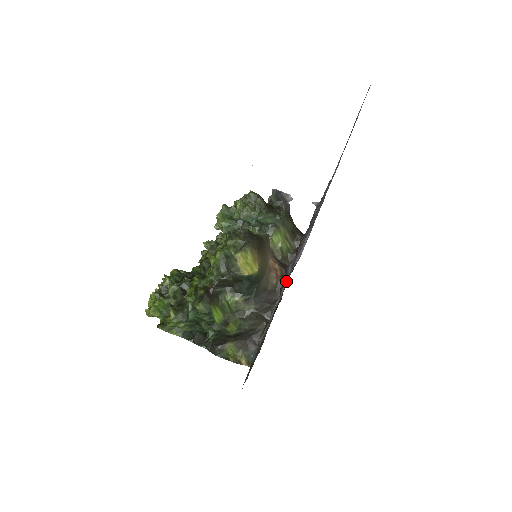
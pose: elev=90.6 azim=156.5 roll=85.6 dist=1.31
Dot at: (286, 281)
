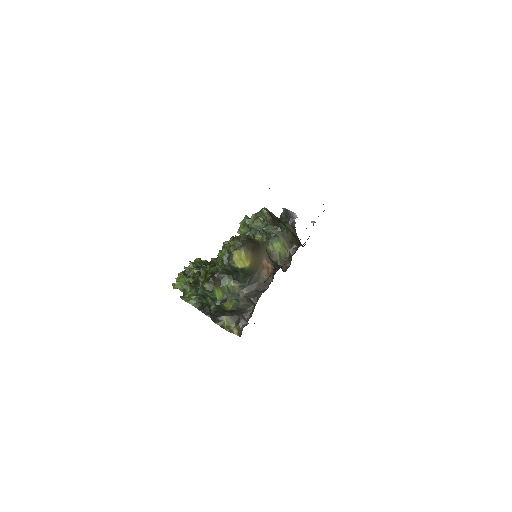
Dot at: (265, 275)
